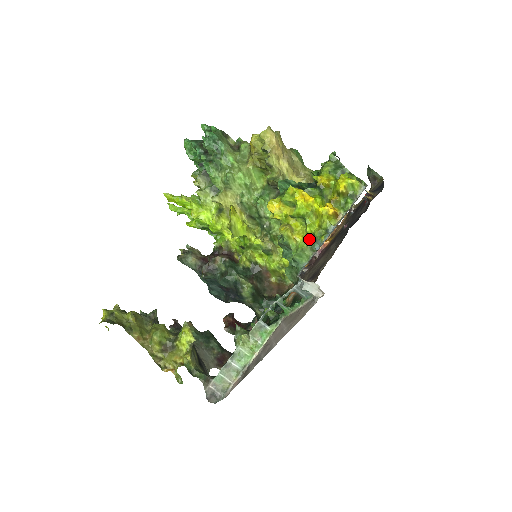
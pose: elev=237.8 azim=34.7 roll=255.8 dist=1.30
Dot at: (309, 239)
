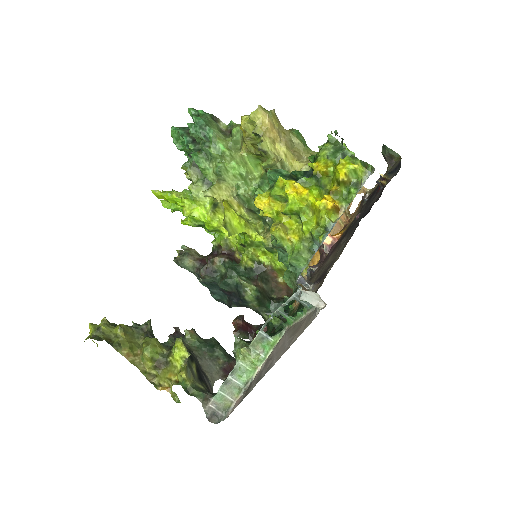
Dot at: (306, 239)
